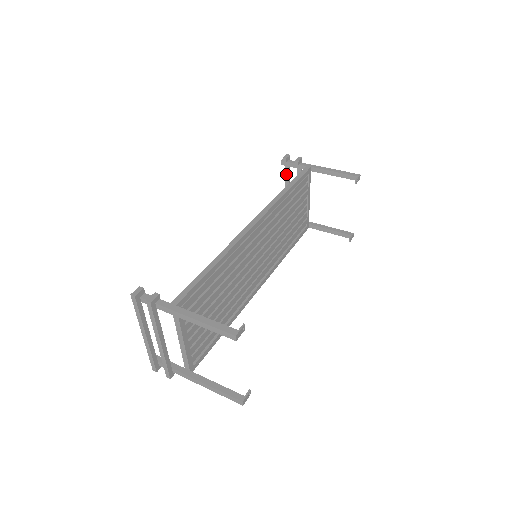
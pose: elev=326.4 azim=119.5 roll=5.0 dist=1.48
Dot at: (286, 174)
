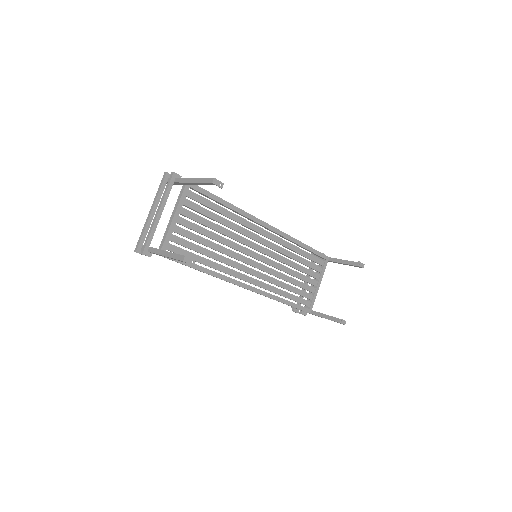
Dot at: occluded
